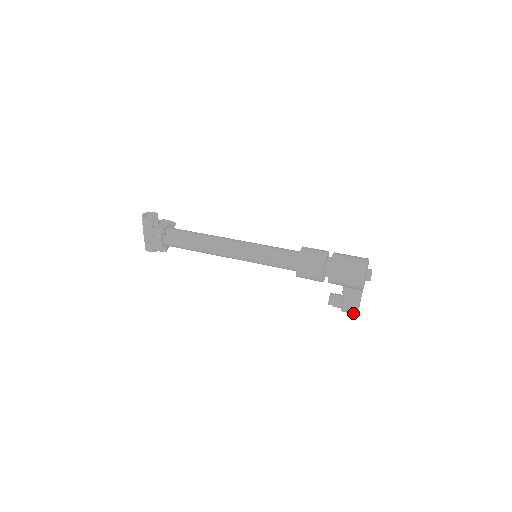
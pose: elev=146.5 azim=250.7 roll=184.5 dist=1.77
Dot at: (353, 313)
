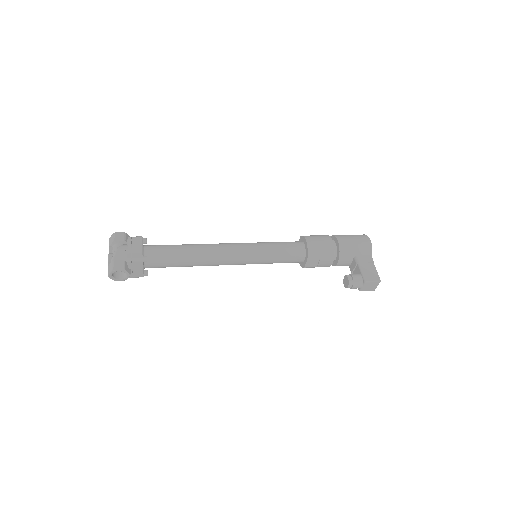
Dot at: (376, 280)
